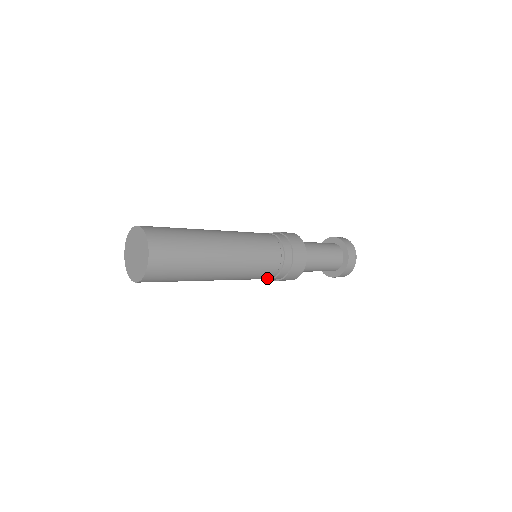
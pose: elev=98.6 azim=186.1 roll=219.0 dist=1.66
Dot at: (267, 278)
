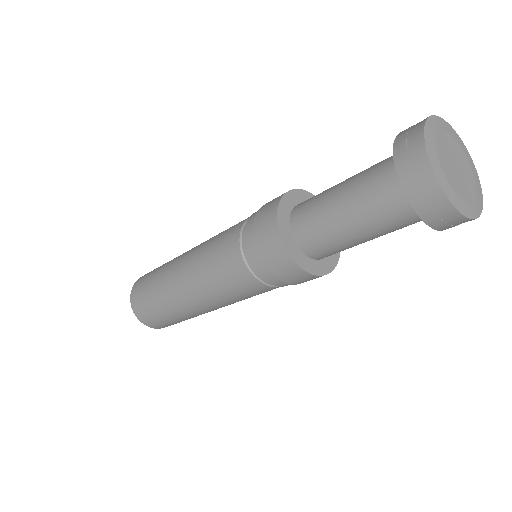
Dot at: occluded
